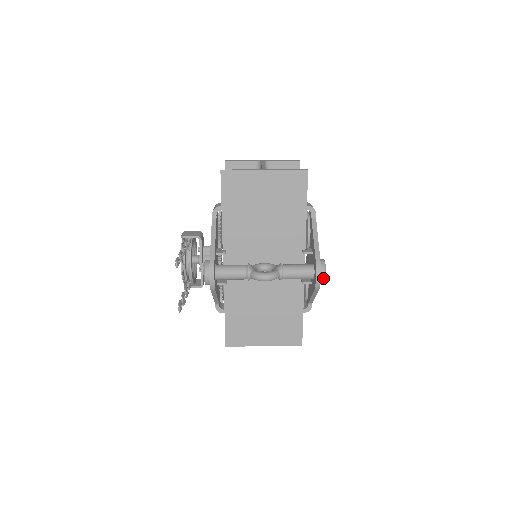
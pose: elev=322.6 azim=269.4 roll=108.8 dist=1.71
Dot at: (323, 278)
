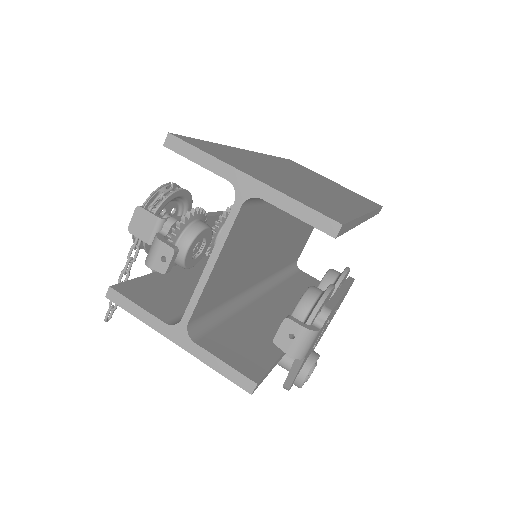
Dot at: occluded
